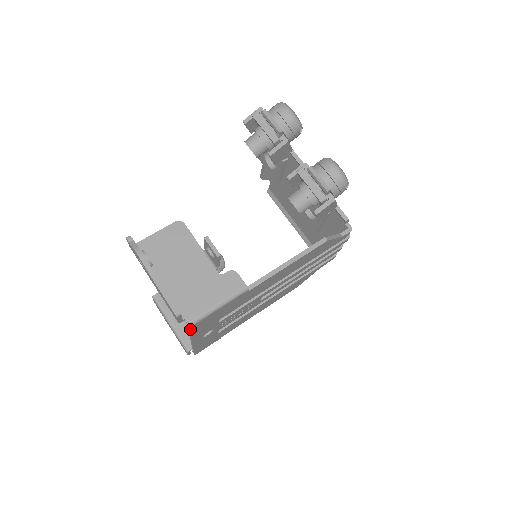
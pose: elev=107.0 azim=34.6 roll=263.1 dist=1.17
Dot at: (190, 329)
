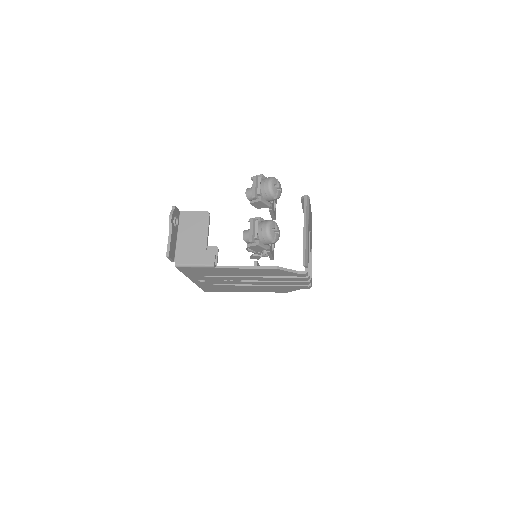
Dot at: (178, 268)
